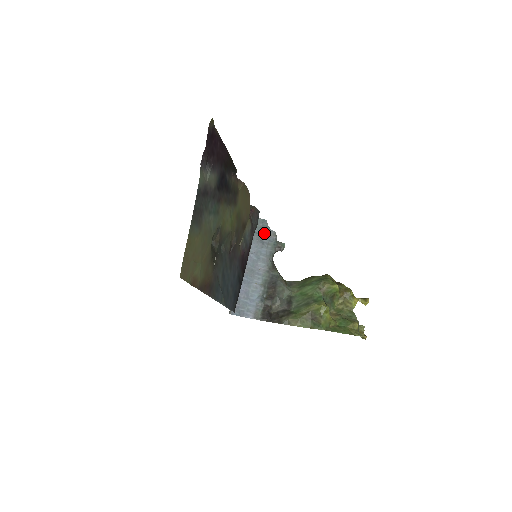
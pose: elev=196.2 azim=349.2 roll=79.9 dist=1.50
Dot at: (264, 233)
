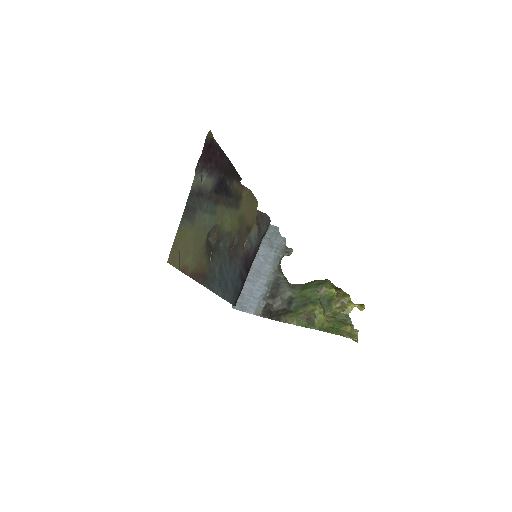
Dot at: (274, 239)
